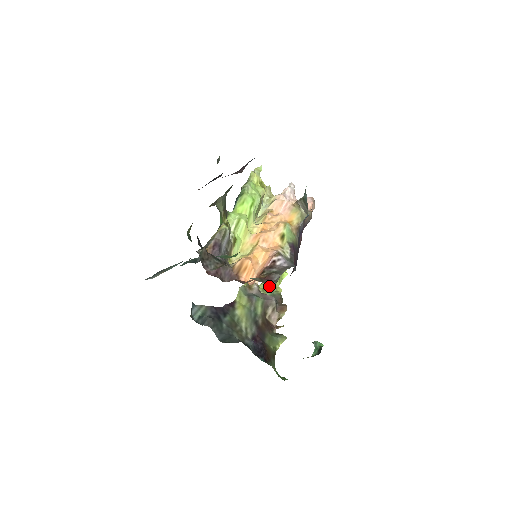
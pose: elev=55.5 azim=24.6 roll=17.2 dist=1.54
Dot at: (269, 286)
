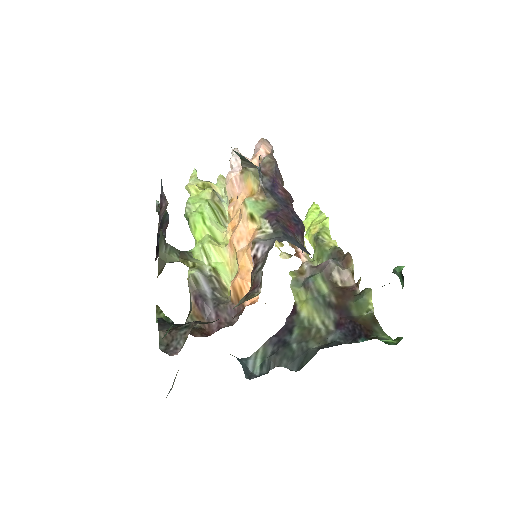
Dot at: (319, 251)
